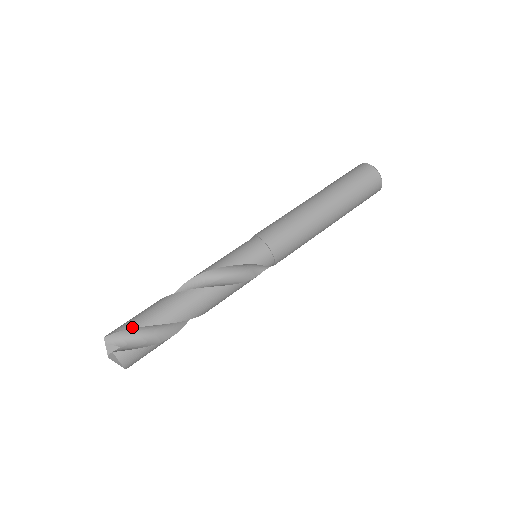
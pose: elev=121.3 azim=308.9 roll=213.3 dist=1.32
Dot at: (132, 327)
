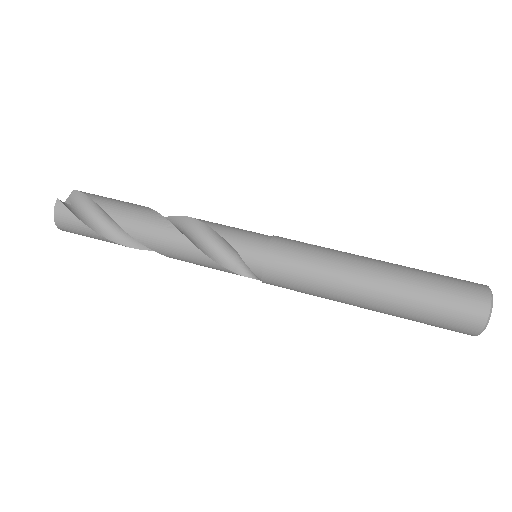
Dot at: (92, 197)
